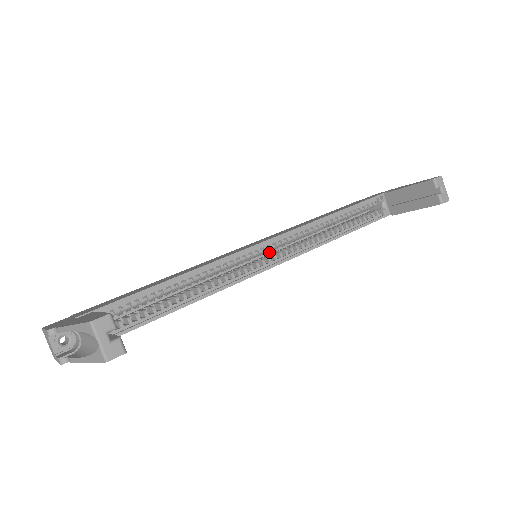
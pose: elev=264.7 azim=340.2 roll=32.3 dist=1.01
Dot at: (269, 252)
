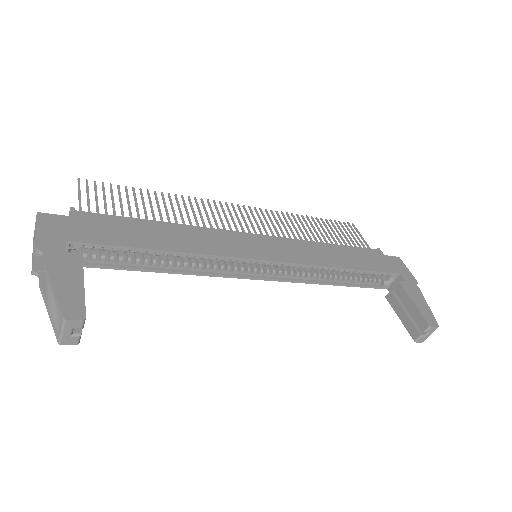
Dot at: occluded
